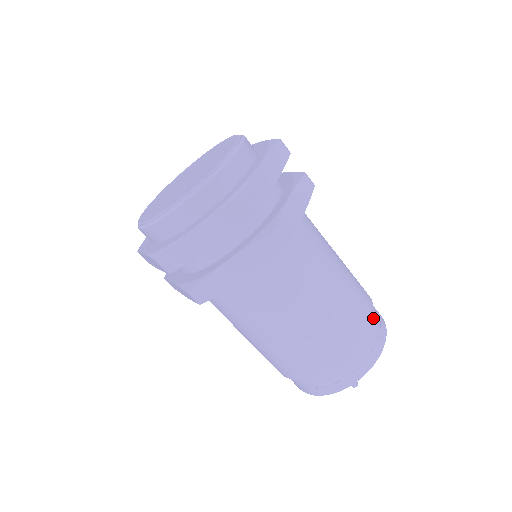
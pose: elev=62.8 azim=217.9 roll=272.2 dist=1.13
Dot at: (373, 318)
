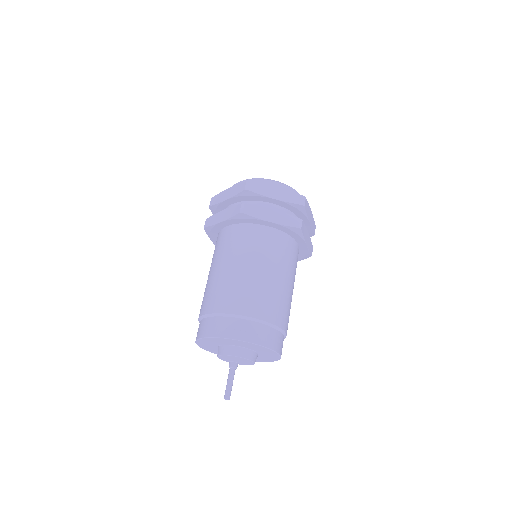
Dot at: (256, 323)
